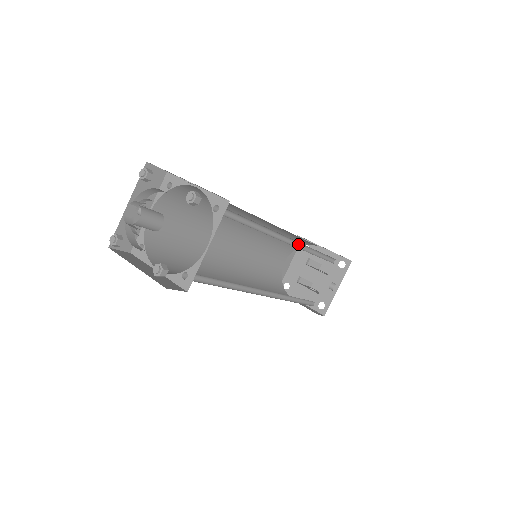
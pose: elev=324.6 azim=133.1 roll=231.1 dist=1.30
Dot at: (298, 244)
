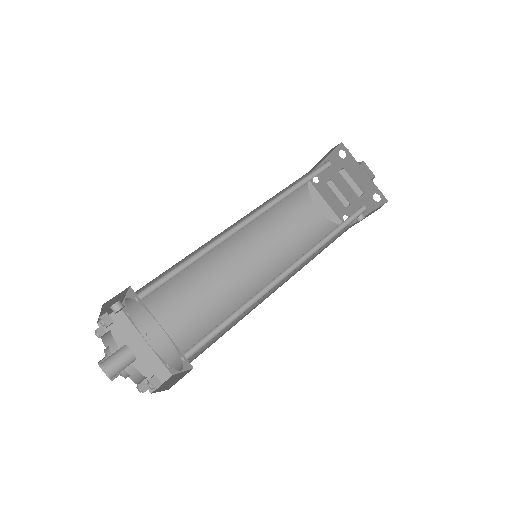
Dot at: (303, 254)
